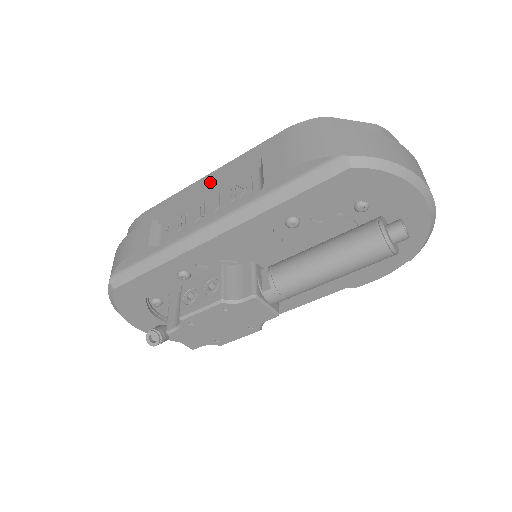
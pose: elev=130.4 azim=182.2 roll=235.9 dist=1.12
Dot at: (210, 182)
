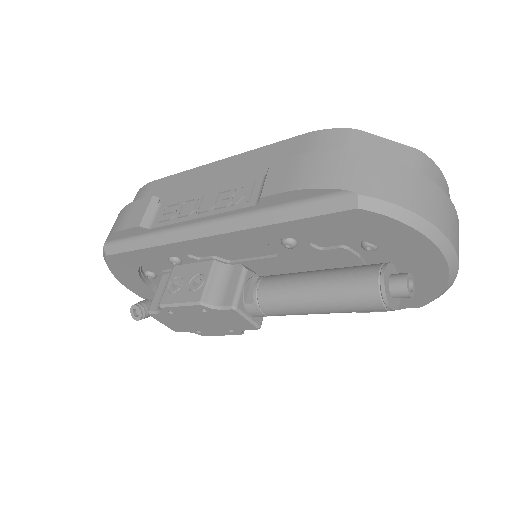
Dot at: (217, 171)
